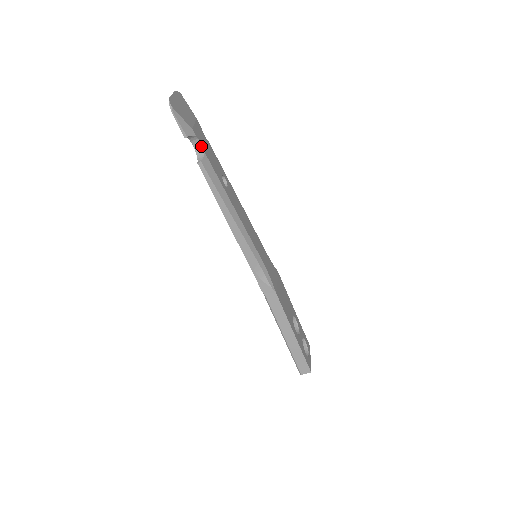
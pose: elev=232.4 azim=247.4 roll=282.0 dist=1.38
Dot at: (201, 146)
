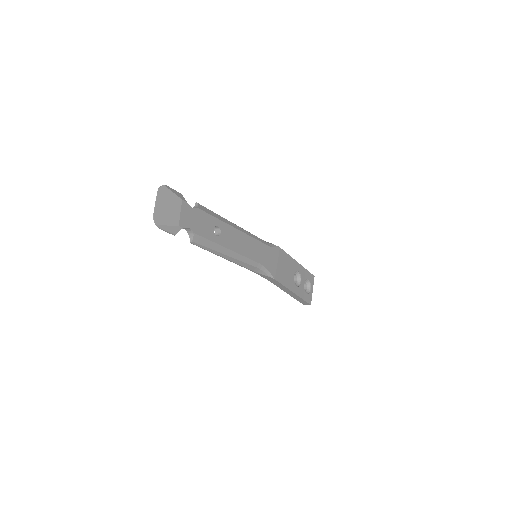
Dot at: (190, 229)
